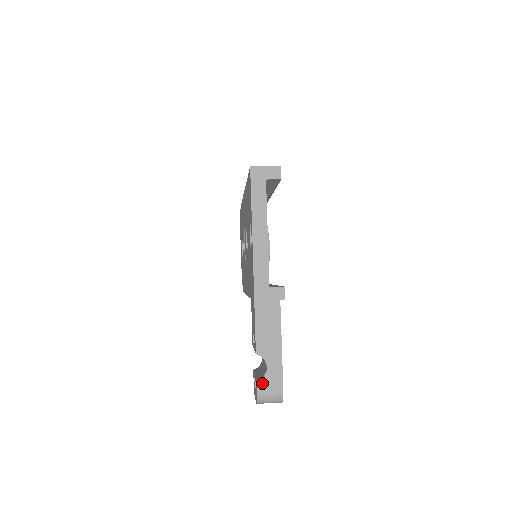
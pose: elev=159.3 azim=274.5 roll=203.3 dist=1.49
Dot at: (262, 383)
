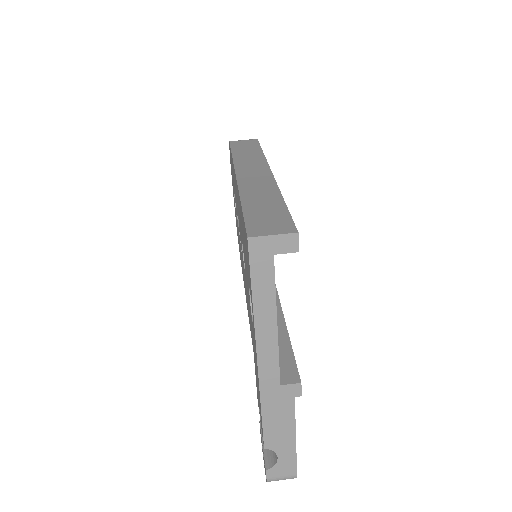
Dot at: (272, 471)
